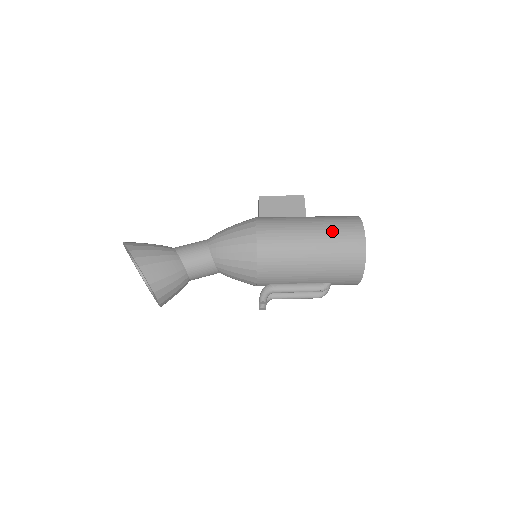
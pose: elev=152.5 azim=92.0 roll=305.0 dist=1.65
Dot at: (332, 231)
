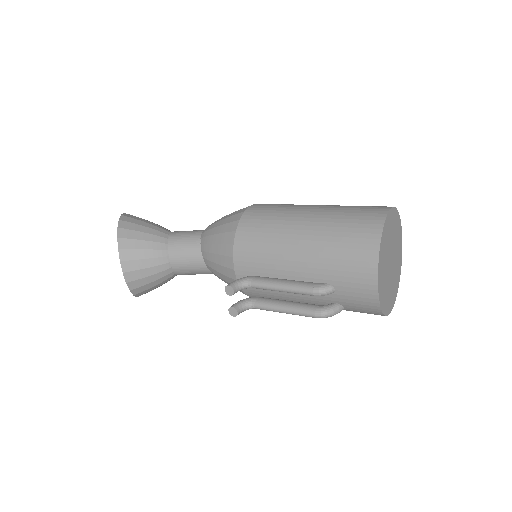
Dot at: (344, 207)
